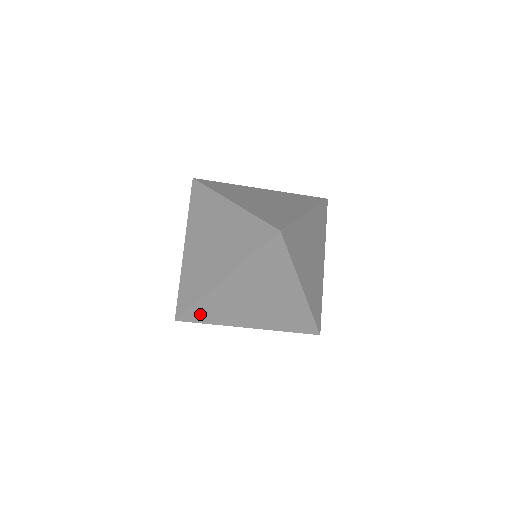
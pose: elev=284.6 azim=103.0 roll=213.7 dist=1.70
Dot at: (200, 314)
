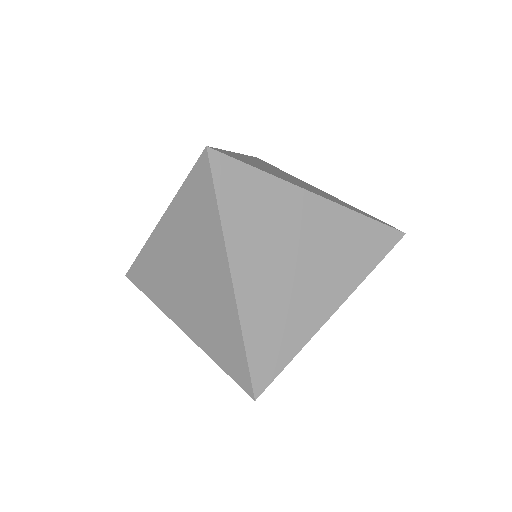
Dot at: occluded
